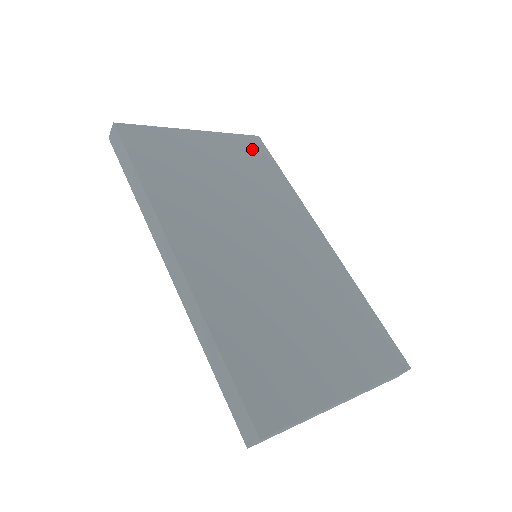
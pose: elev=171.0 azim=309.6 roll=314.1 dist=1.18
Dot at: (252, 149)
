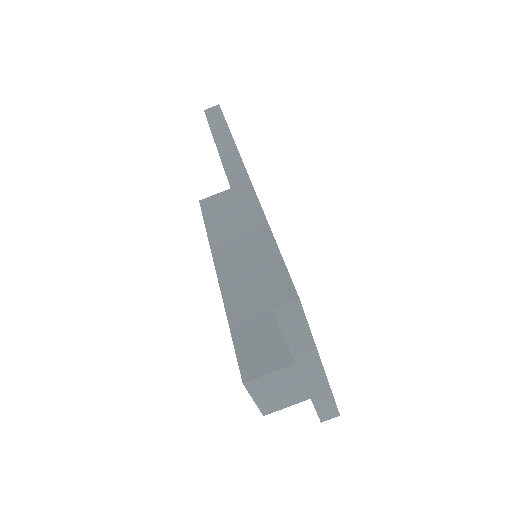
Dot at: occluded
